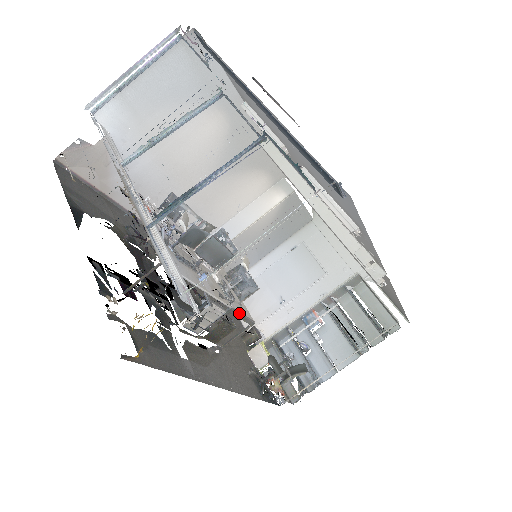
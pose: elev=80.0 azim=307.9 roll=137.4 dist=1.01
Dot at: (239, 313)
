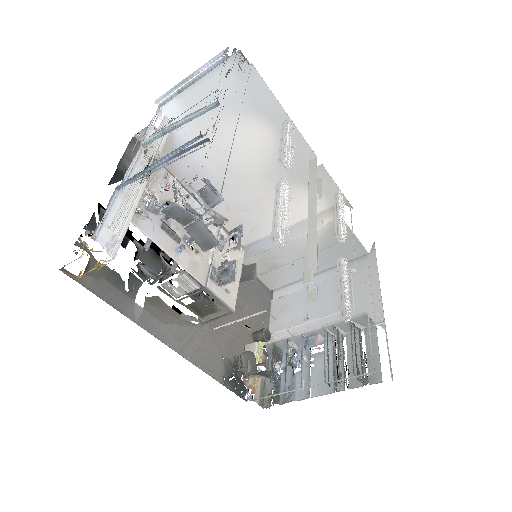
Dot at: (214, 295)
